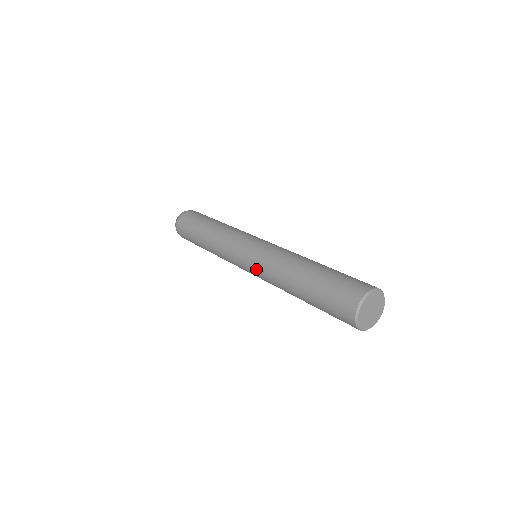
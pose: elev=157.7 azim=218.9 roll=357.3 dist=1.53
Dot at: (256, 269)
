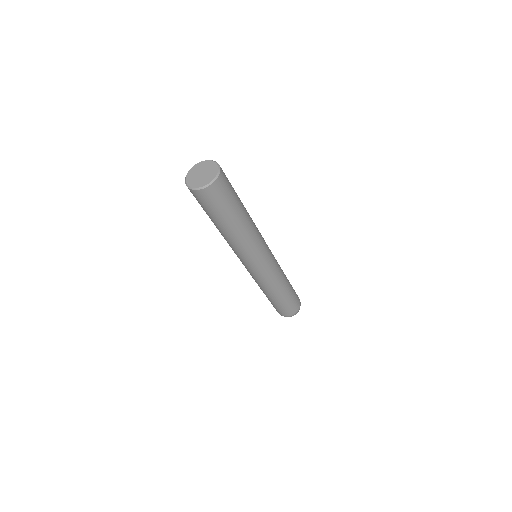
Dot at: occluded
